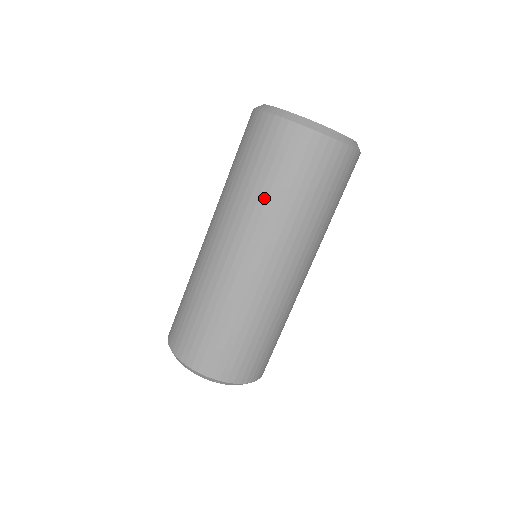
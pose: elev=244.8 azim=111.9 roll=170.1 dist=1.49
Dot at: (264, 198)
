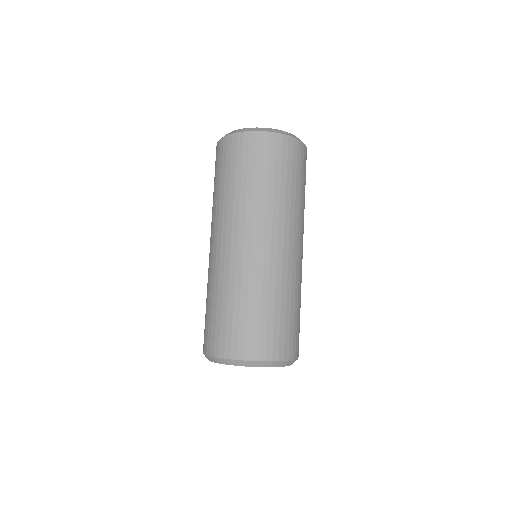
Dot at: (244, 191)
